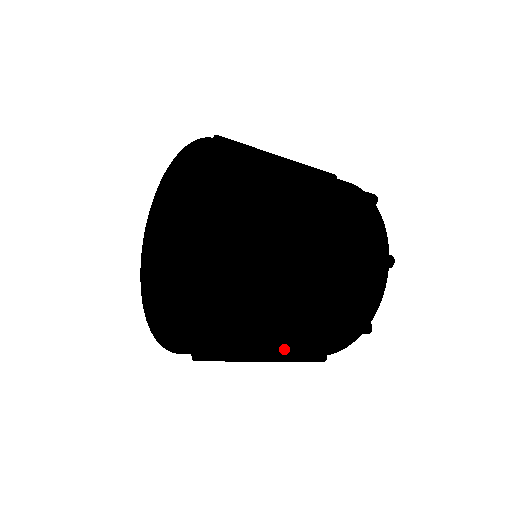
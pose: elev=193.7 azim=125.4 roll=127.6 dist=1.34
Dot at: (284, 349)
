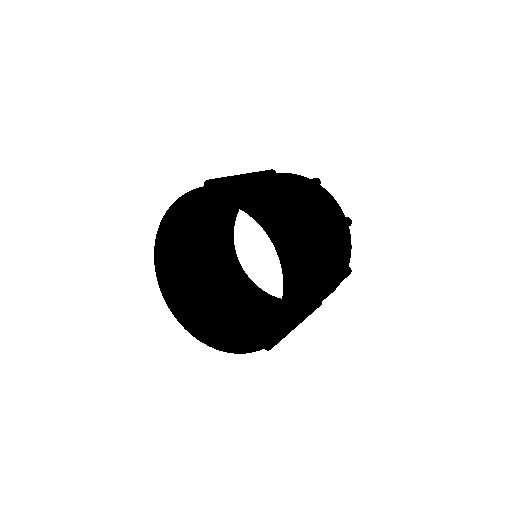
Dot at: occluded
